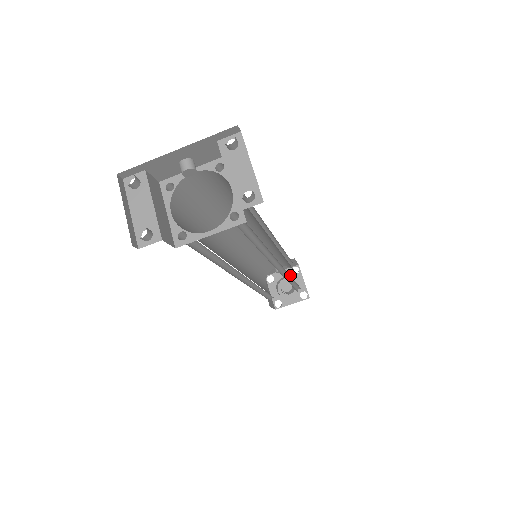
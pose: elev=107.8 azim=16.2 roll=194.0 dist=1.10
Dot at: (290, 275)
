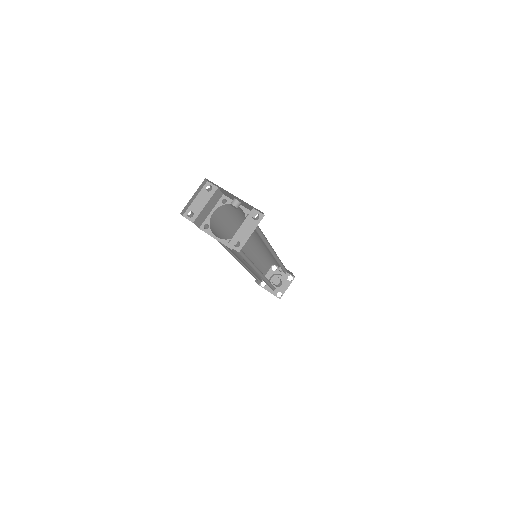
Dot at: (285, 277)
